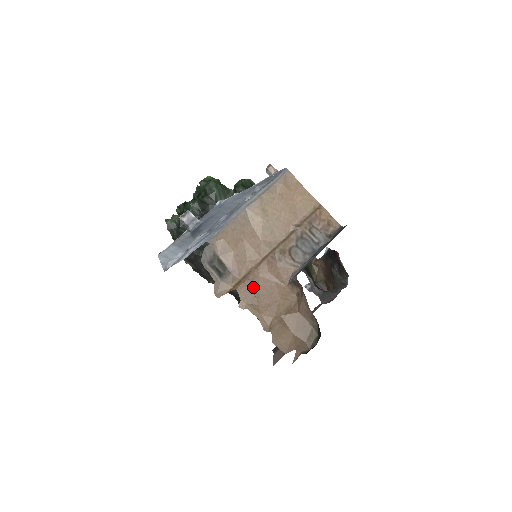
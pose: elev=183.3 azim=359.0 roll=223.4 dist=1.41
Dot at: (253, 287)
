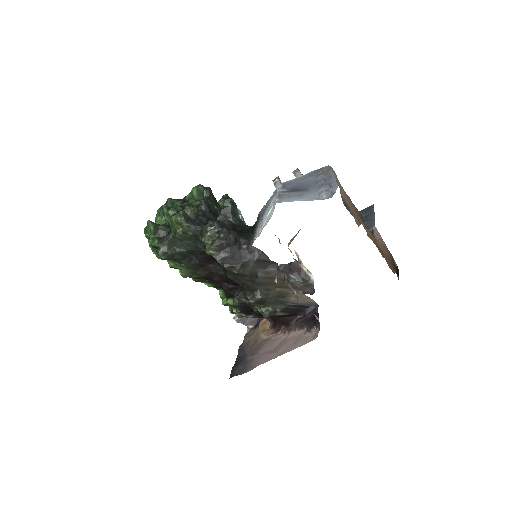
Dot at: (364, 227)
